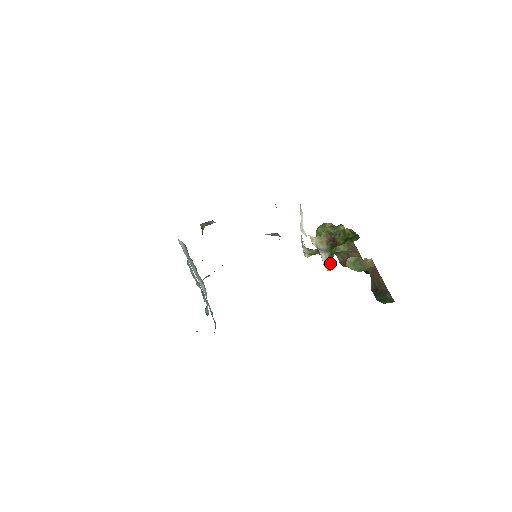
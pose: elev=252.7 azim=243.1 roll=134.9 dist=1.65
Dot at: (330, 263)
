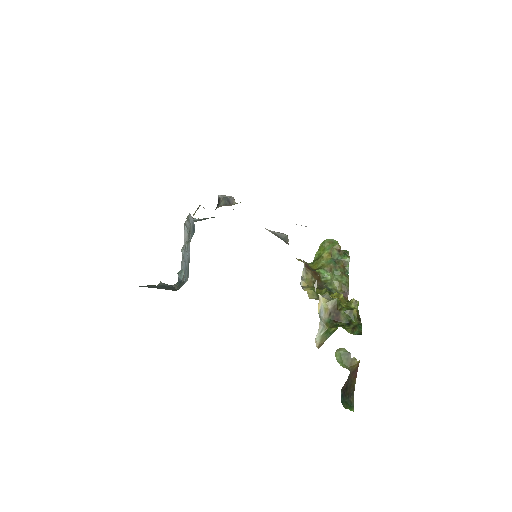
Dot at: (322, 340)
